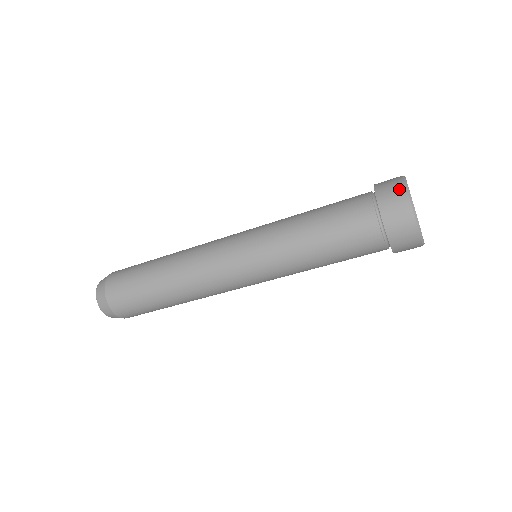
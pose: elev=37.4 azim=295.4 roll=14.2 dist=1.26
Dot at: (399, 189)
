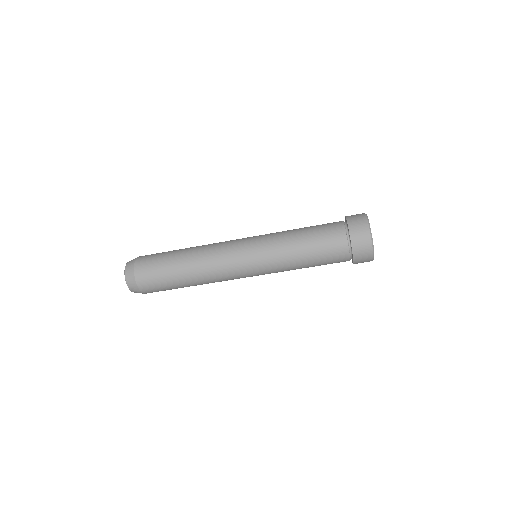
Dot at: occluded
